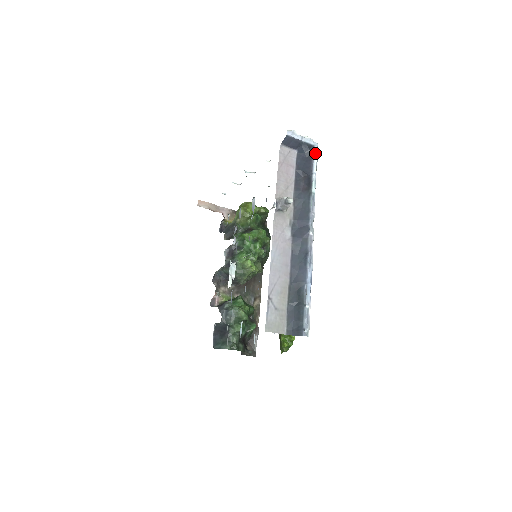
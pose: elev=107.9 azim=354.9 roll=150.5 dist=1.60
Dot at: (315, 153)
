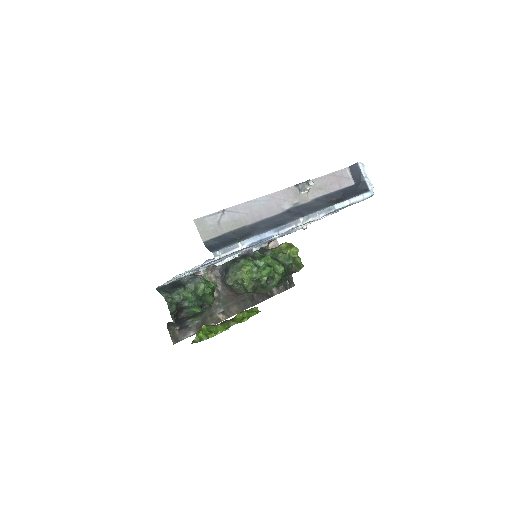
Dot at: (365, 194)
